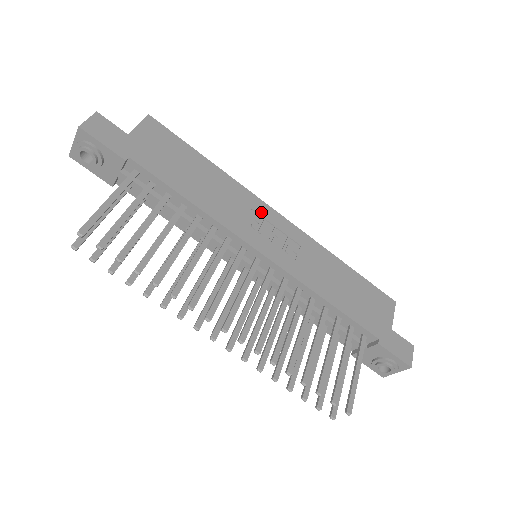
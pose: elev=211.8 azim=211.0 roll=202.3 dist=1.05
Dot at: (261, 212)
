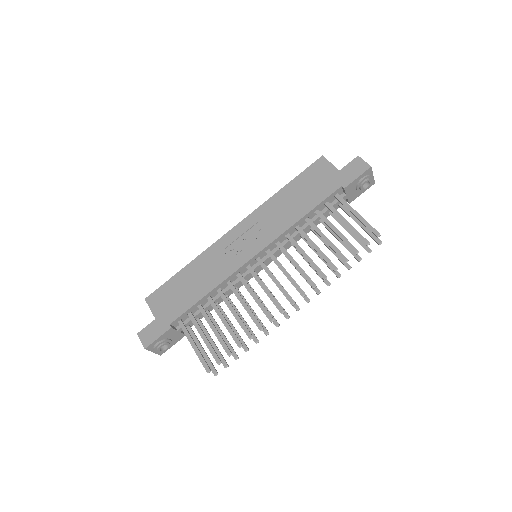
Dot at: (227, 243)
